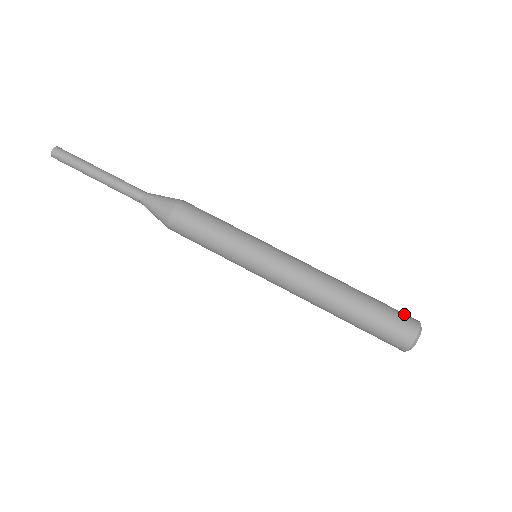
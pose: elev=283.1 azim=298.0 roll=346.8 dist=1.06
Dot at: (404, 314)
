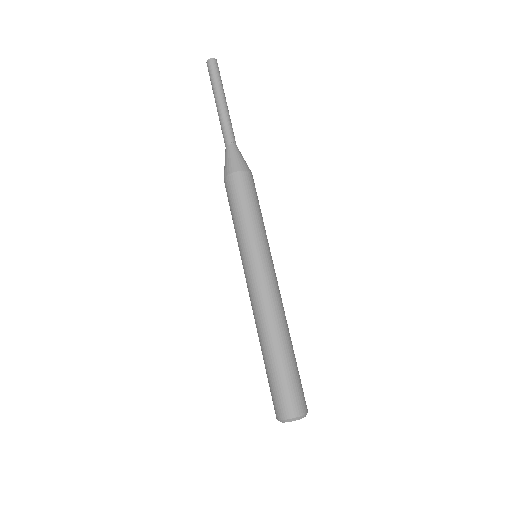
Dot at: occluded
